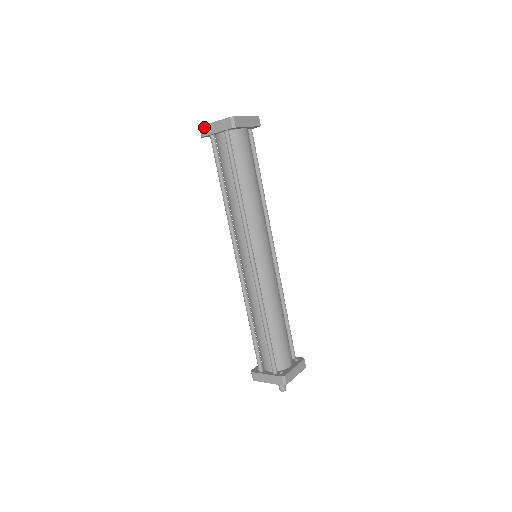
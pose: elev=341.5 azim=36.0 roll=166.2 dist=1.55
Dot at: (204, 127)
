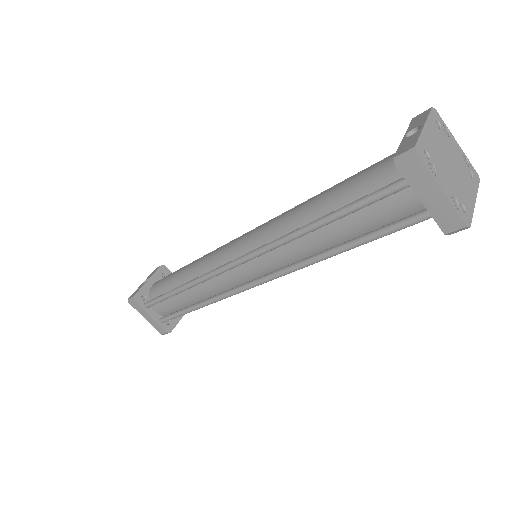
Dot at: (421, 168)
